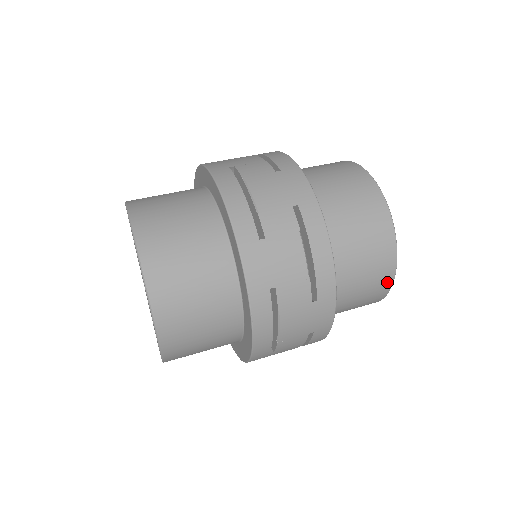
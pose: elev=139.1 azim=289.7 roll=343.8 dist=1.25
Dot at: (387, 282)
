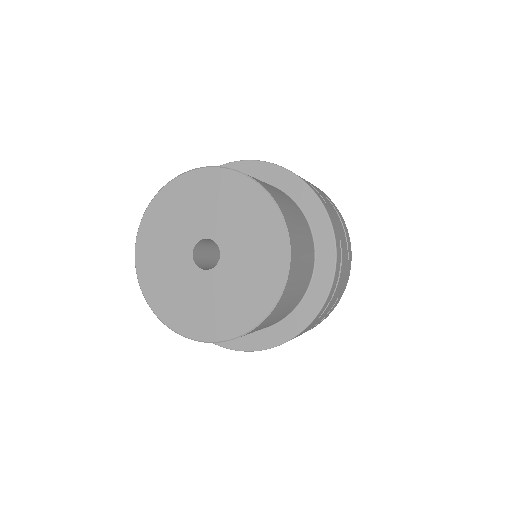
Dot at: occluded
